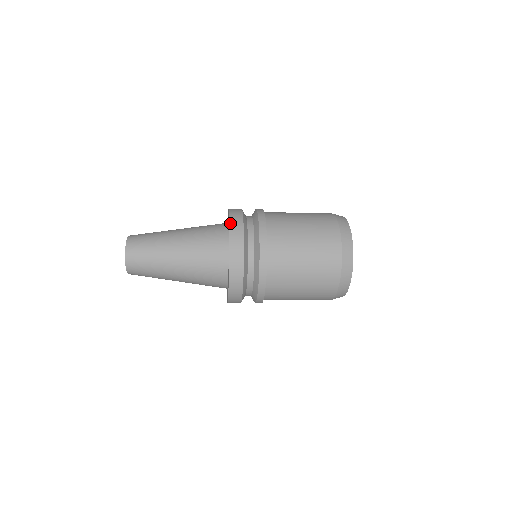
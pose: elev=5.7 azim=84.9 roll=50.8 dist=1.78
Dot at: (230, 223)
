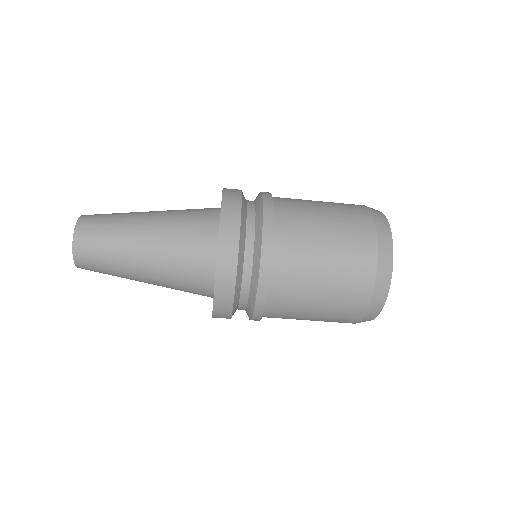
Dot at: occluded
